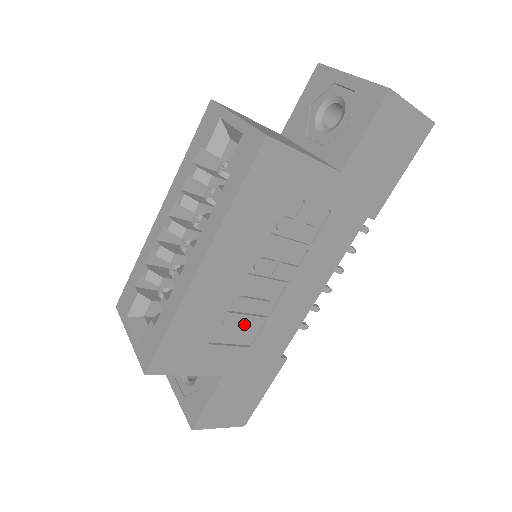
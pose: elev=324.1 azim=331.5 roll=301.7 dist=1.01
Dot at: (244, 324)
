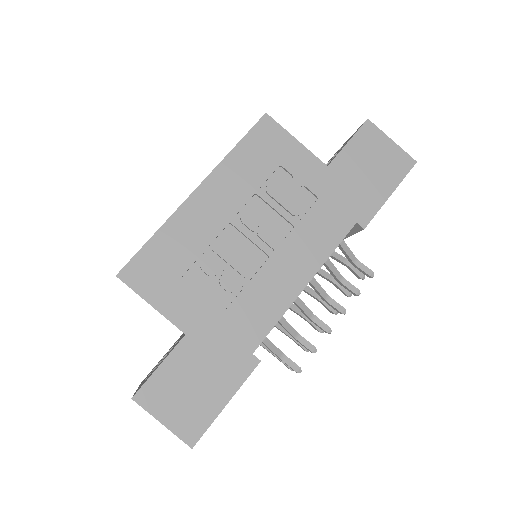
Dot at: (221, 276)
